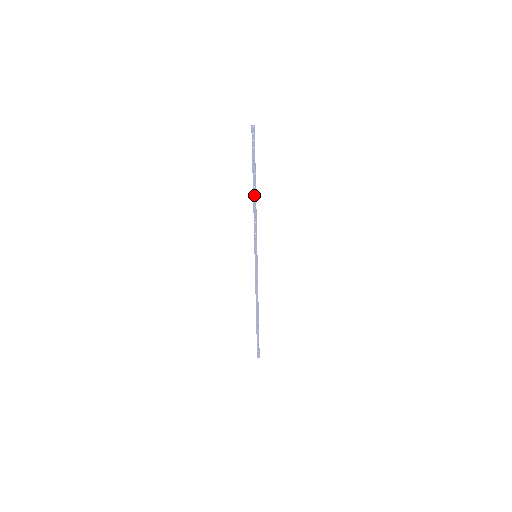
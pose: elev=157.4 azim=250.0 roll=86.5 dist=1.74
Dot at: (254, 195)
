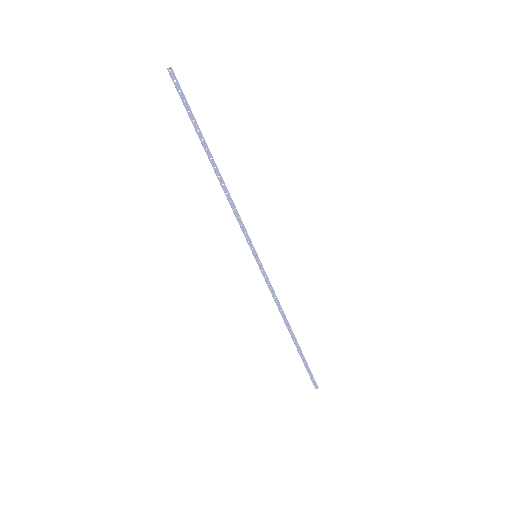
Dot at: (217, 171)
